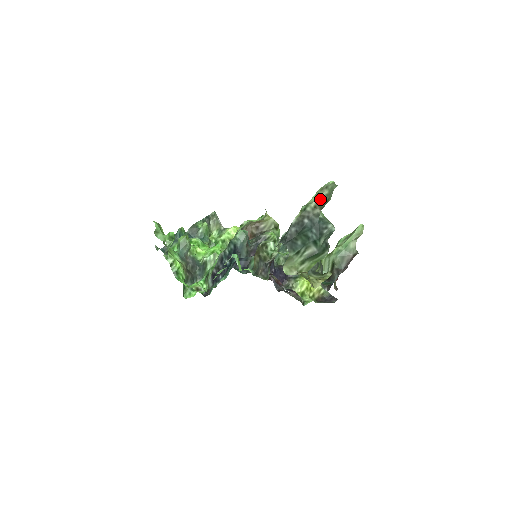
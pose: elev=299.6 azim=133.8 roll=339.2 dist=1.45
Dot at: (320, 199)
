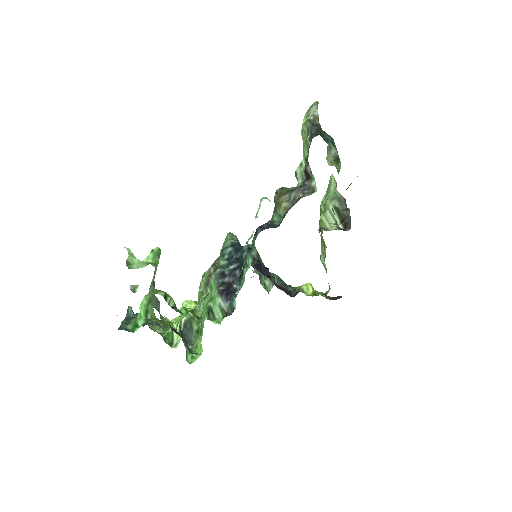
Dot at: (314, 112)
